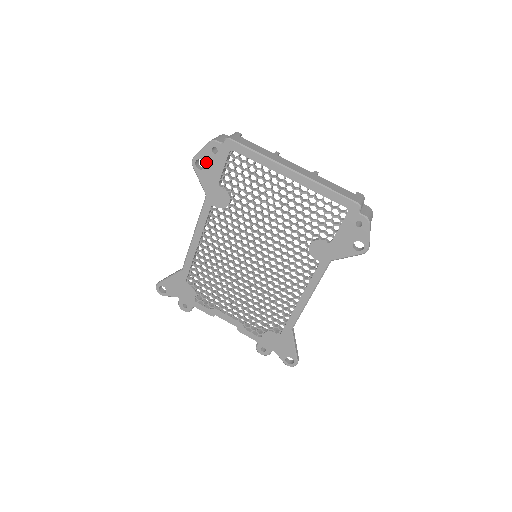
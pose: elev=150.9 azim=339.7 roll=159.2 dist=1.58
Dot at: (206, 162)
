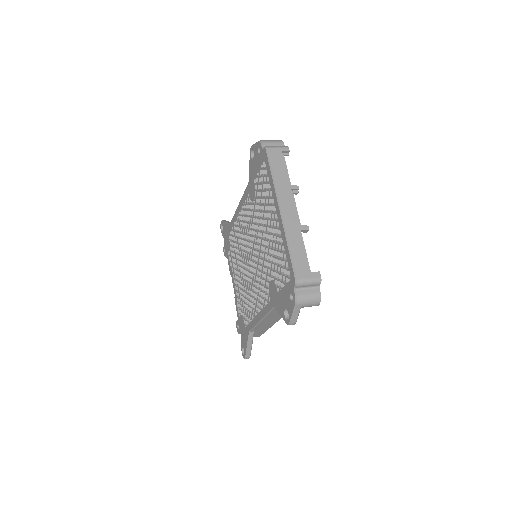
Dot at: (254, 155)
